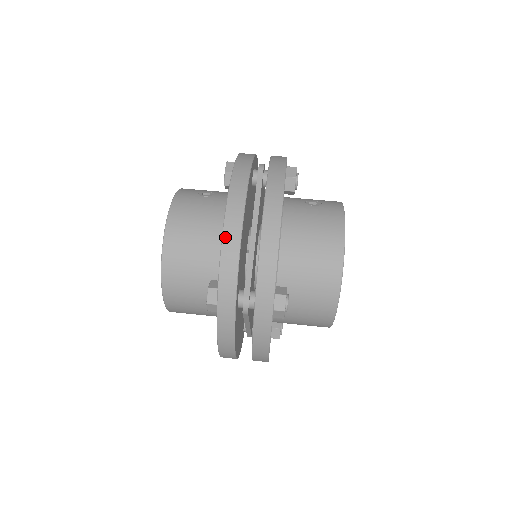
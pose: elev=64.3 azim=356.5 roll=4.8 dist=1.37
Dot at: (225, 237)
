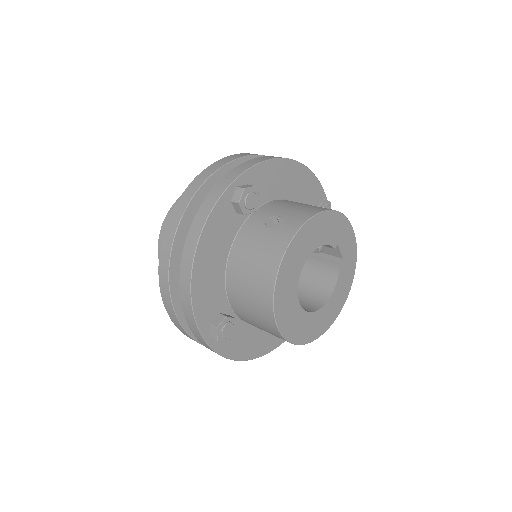
Dot at: (160, 274)
